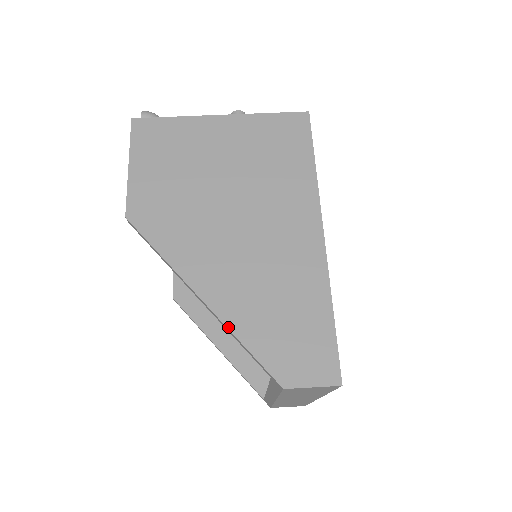
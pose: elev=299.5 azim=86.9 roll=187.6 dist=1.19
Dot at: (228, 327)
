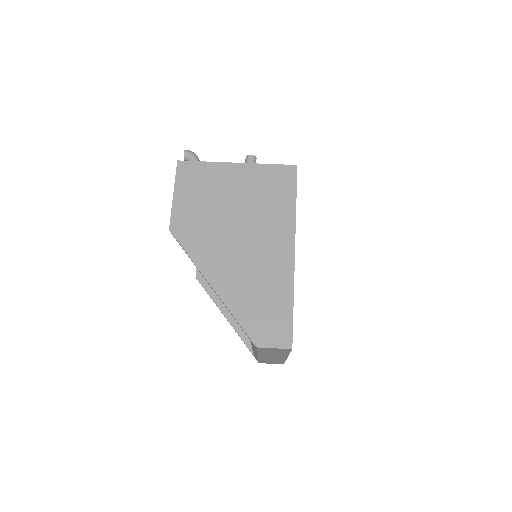
Dot at: (227, 307)
